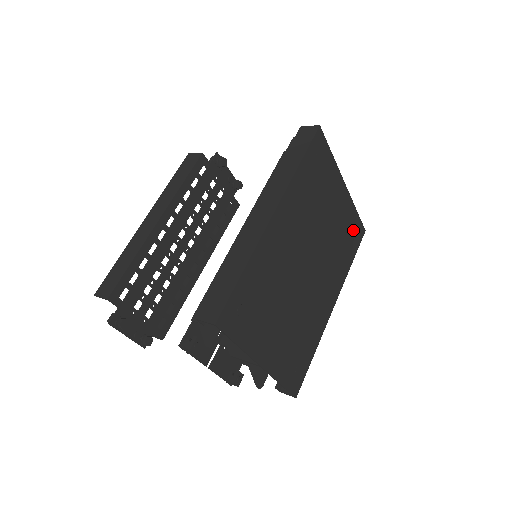
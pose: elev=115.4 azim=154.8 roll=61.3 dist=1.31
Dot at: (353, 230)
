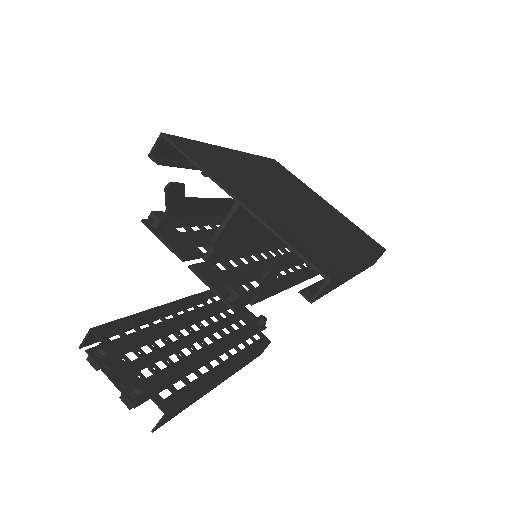
Dot at: (362, 235)
